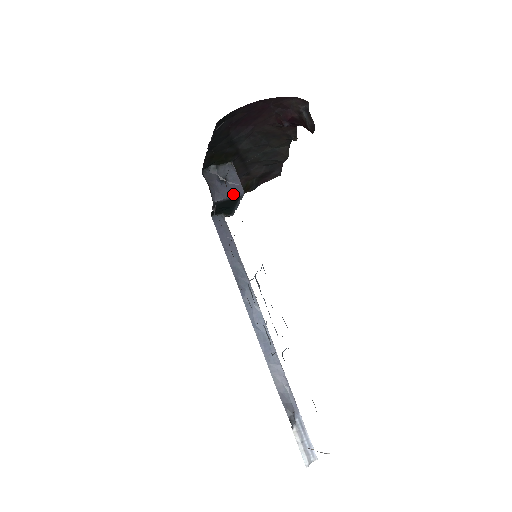
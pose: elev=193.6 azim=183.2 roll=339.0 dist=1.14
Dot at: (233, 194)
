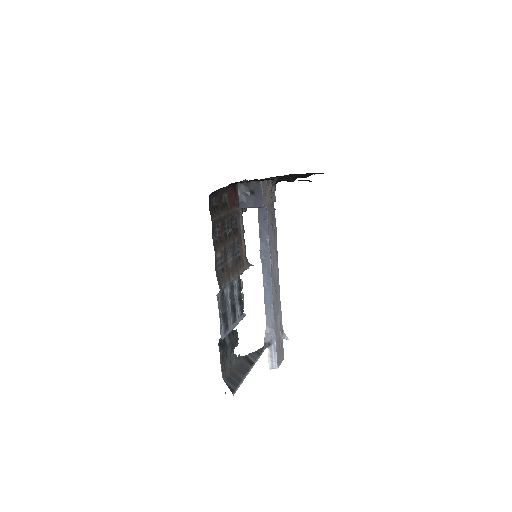
Dot at: (255, 206)
